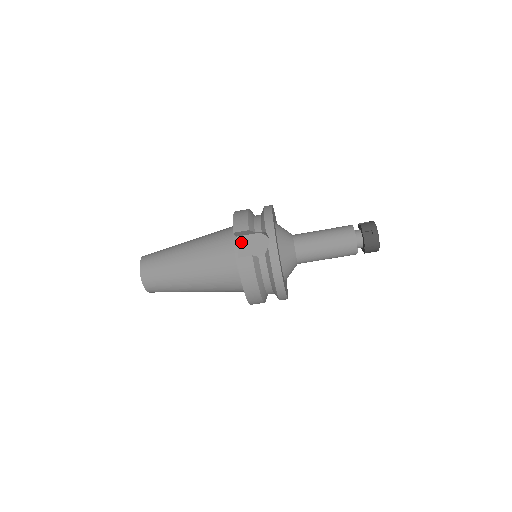
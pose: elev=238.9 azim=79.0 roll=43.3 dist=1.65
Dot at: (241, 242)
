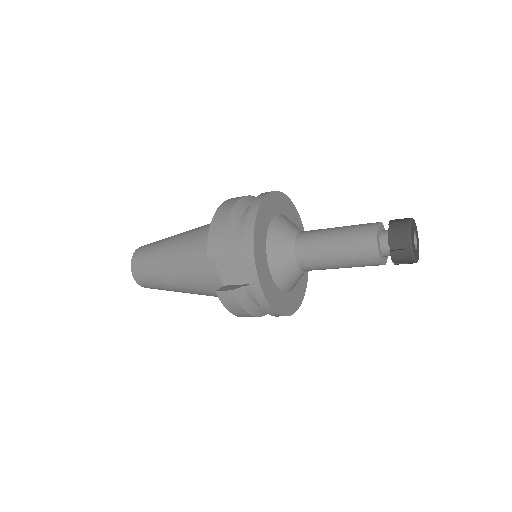
Dot at: (223, 262)
